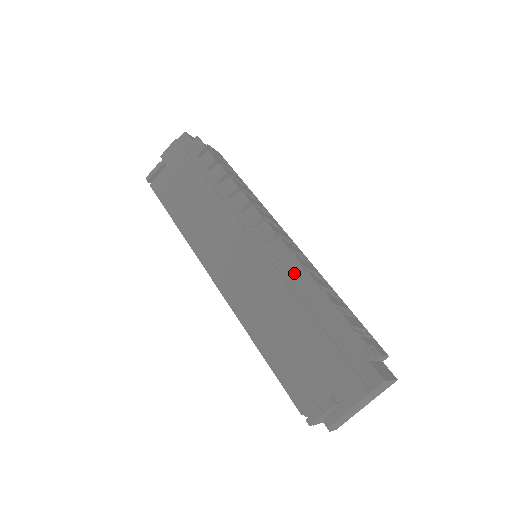
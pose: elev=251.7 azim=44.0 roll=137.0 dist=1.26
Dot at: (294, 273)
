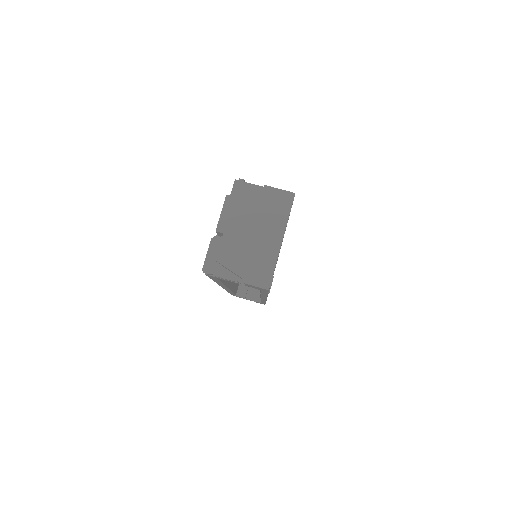
Dot at: occluded
